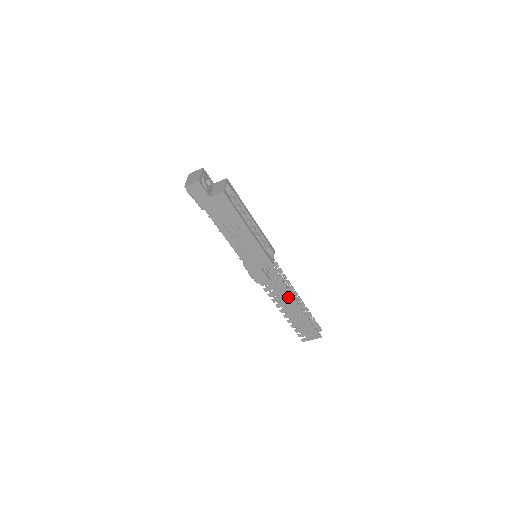
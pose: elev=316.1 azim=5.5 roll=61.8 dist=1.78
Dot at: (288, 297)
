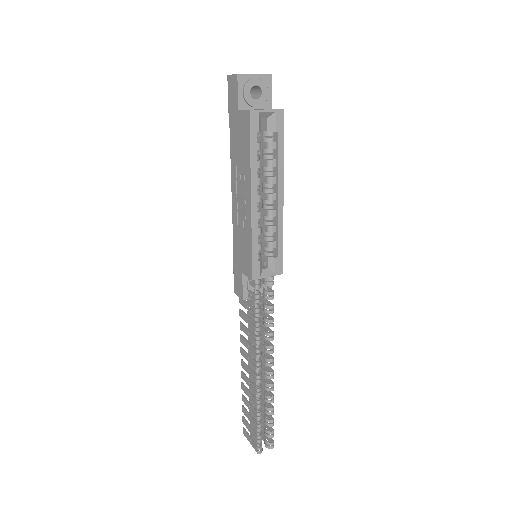
Dot at: (253, 350)
